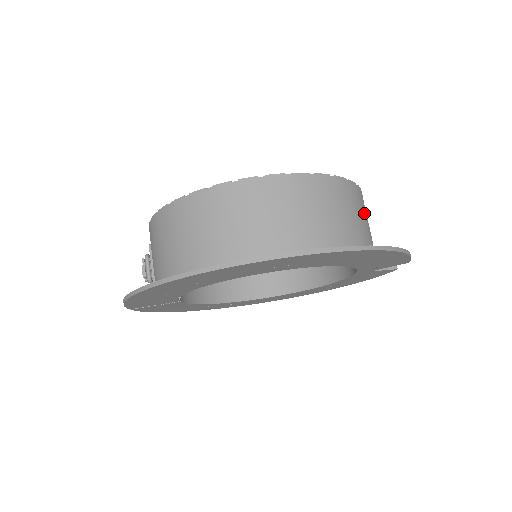
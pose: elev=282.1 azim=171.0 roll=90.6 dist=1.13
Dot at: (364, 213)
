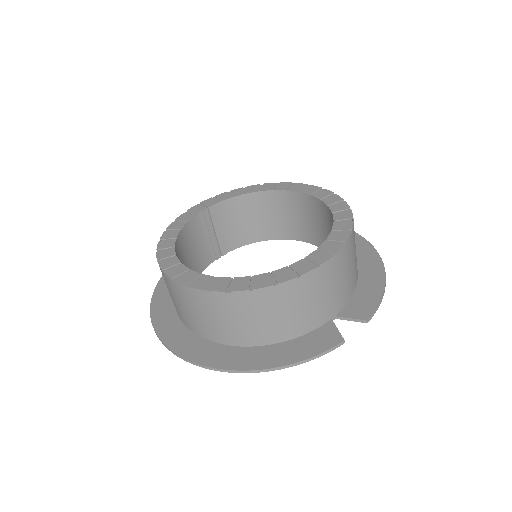
Dot at: (285, 306)
